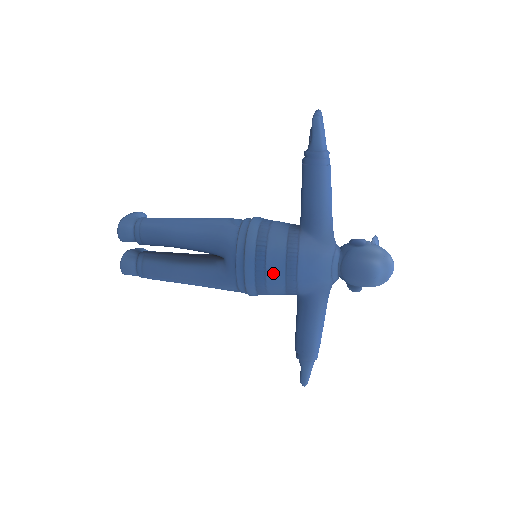
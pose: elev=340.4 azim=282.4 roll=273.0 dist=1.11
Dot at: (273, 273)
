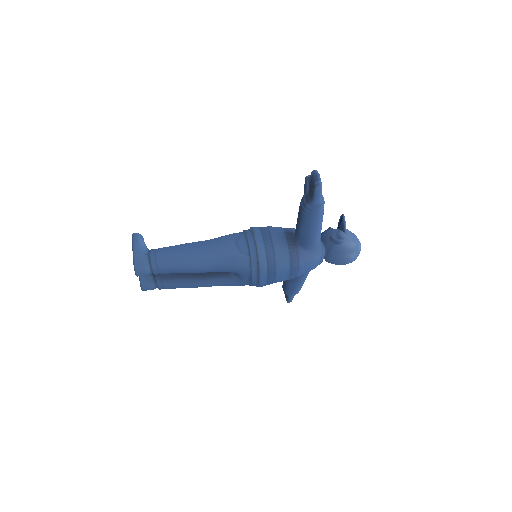
Dot at: (280, 279)
